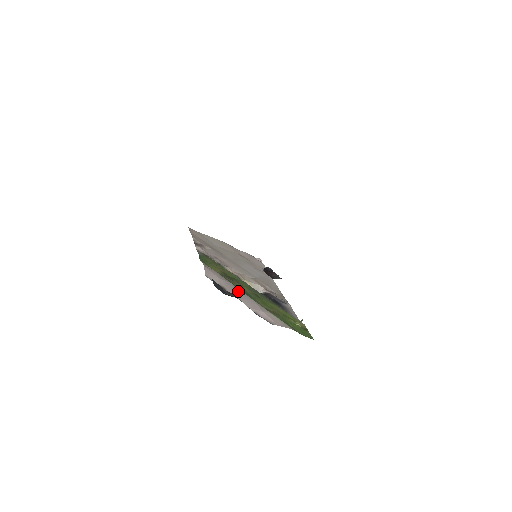
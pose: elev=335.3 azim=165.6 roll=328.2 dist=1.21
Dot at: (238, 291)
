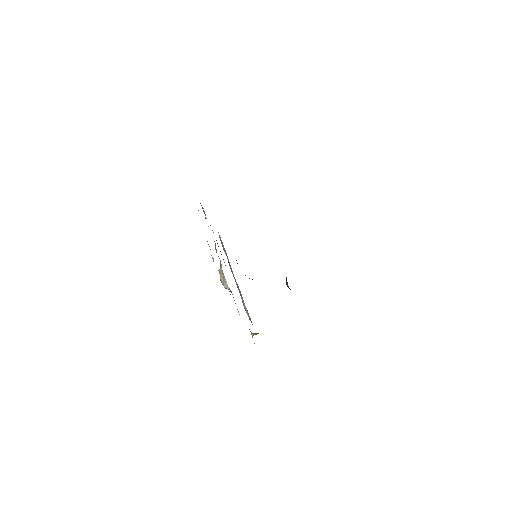
Dot at: occluded
